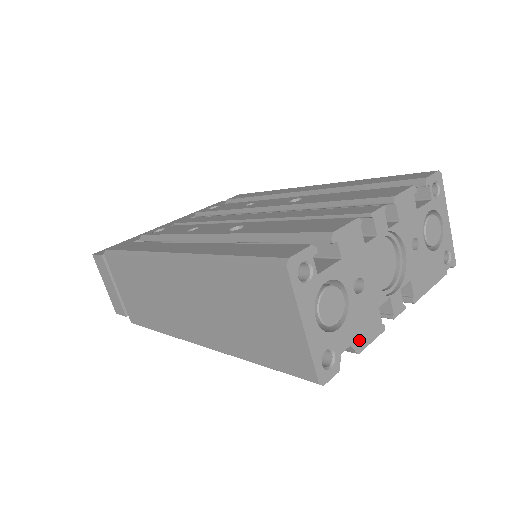
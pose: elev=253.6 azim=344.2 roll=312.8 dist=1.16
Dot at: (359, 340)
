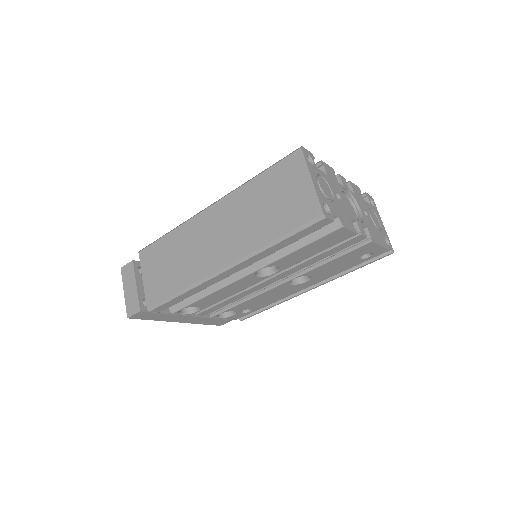
Dot at: (343, 220)
